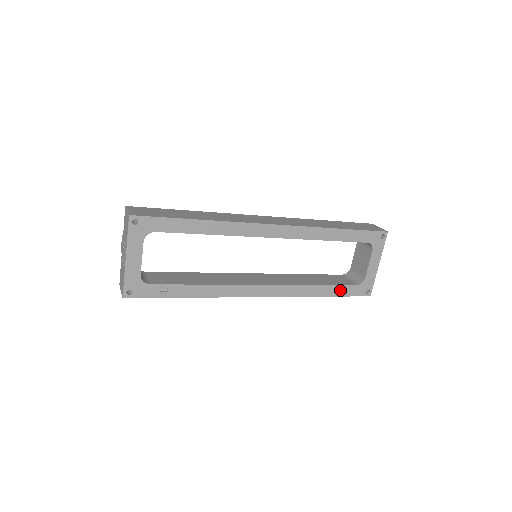
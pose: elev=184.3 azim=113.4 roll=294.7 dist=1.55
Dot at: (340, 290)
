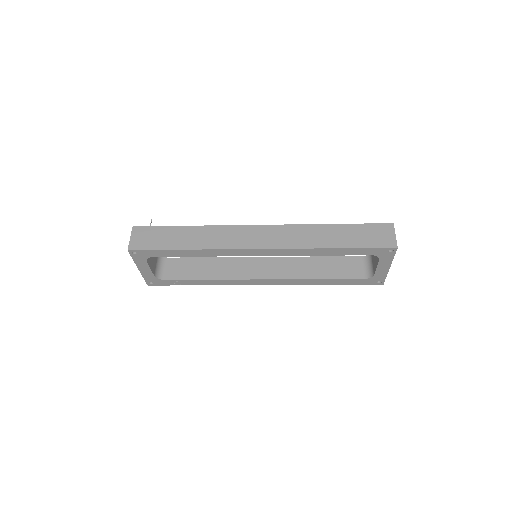
Dot at: (346, 281)
